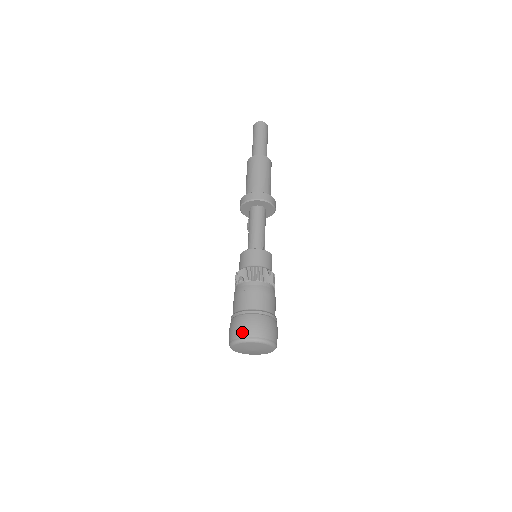
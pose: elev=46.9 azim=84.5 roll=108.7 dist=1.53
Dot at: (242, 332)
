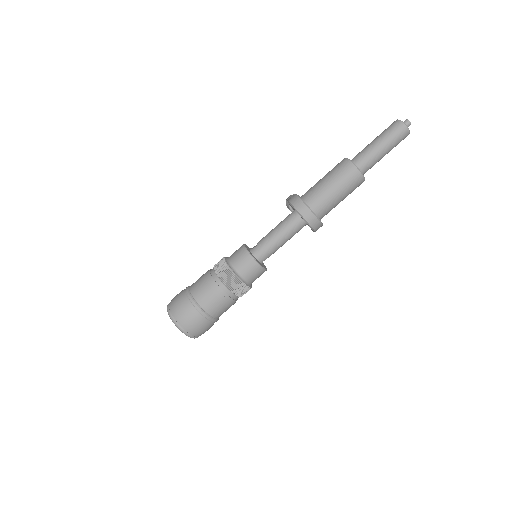
Dot at: (180, 318)
